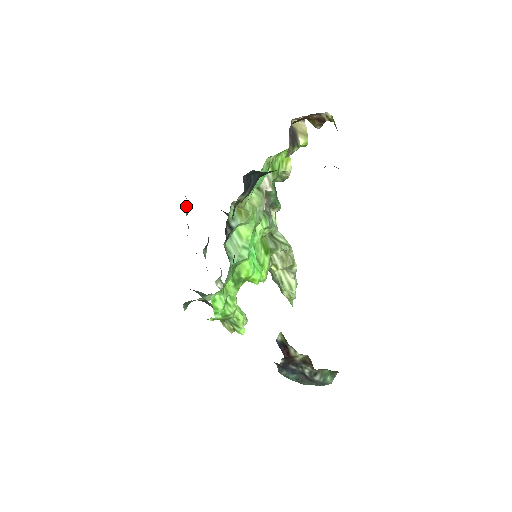
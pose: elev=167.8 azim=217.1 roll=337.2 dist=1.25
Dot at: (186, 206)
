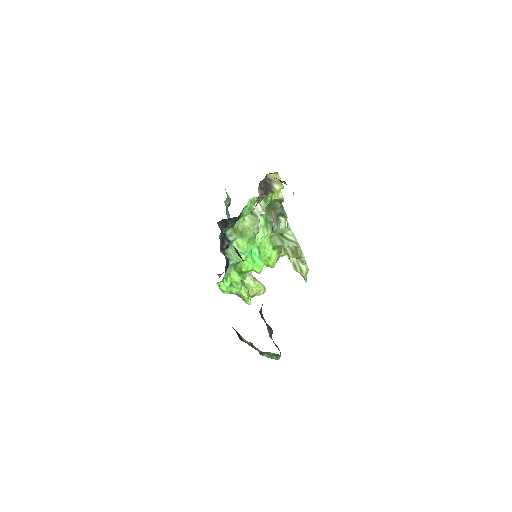
Dot at: (227, 201)
